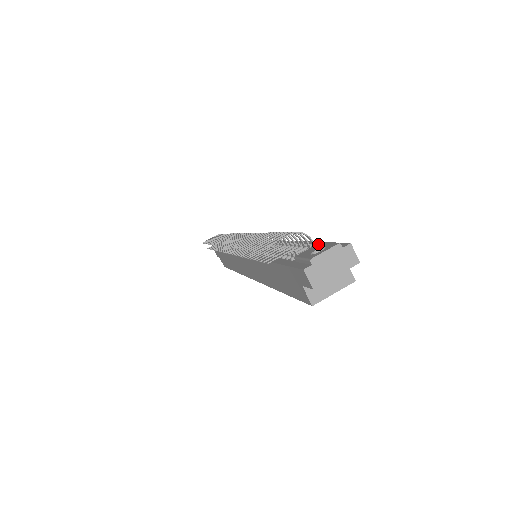
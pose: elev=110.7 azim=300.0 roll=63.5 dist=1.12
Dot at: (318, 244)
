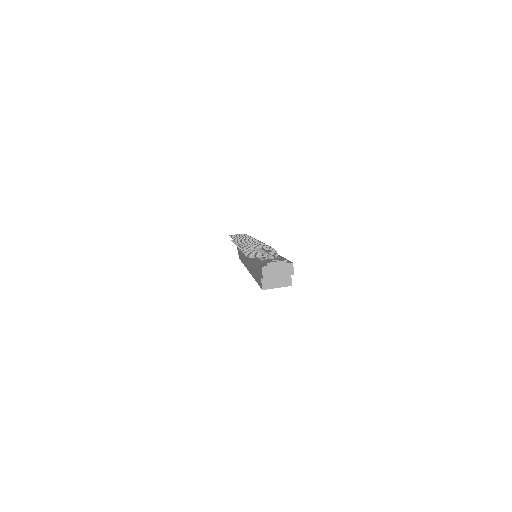
Dot at: (279, 258)
